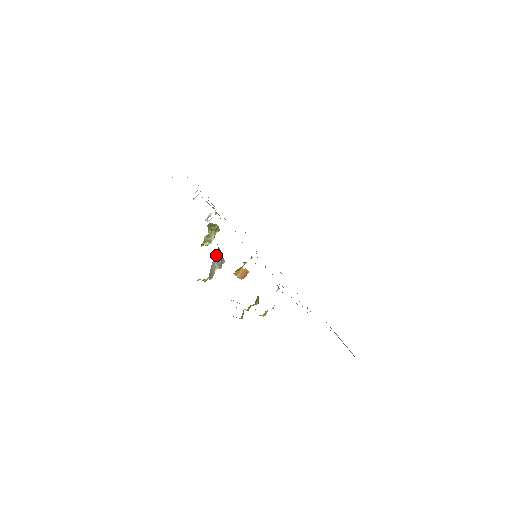
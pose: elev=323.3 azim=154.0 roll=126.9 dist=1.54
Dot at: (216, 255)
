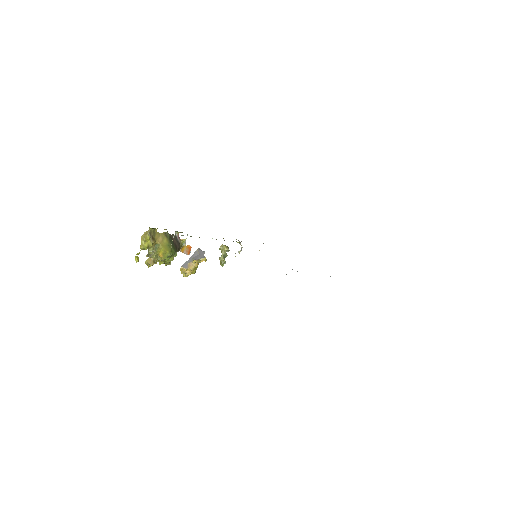
Dot at: (195, 254)
